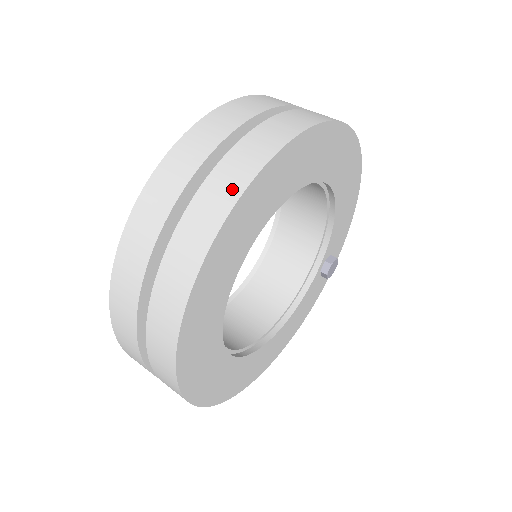
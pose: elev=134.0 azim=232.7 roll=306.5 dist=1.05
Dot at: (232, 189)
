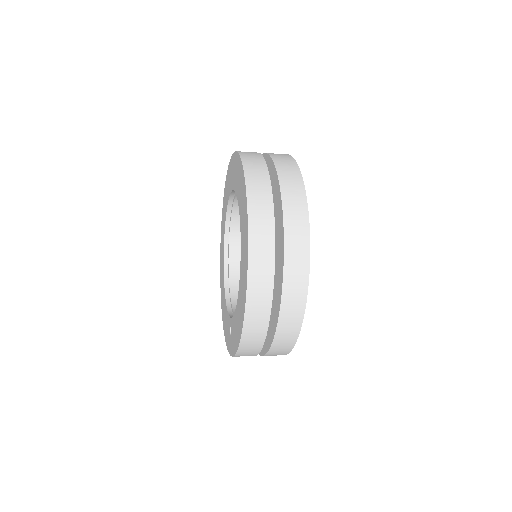
Dot at: occluded
